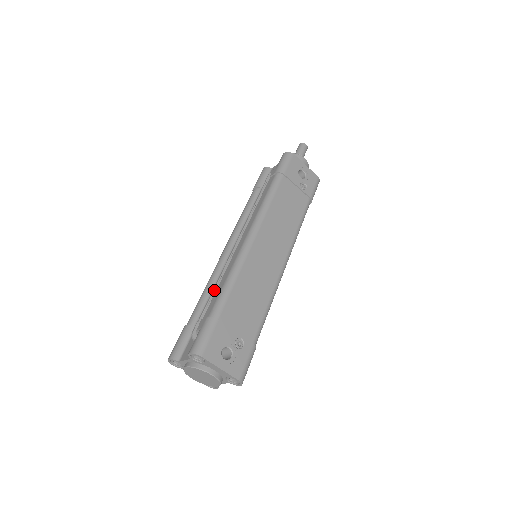
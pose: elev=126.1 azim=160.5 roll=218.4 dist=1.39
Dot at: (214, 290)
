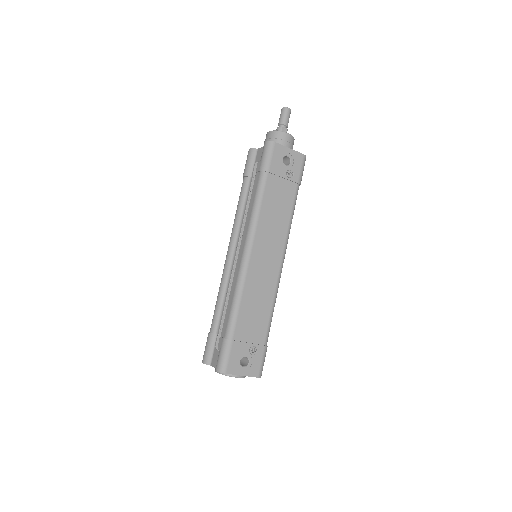
Dot at: (225, 305)
